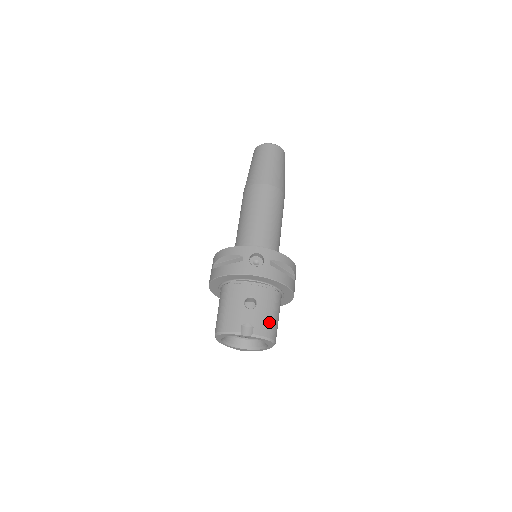
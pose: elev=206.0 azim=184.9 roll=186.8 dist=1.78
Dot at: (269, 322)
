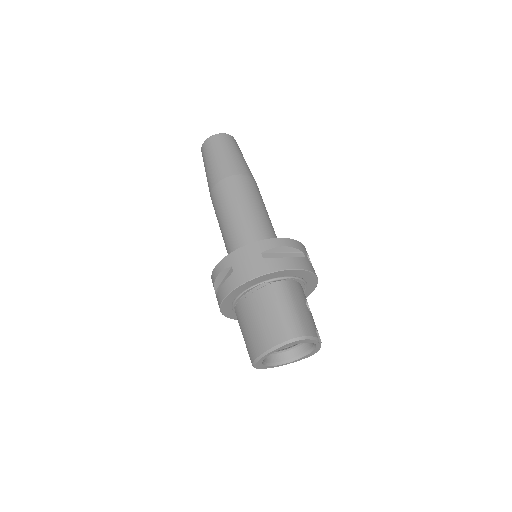
Dot at: occluded
